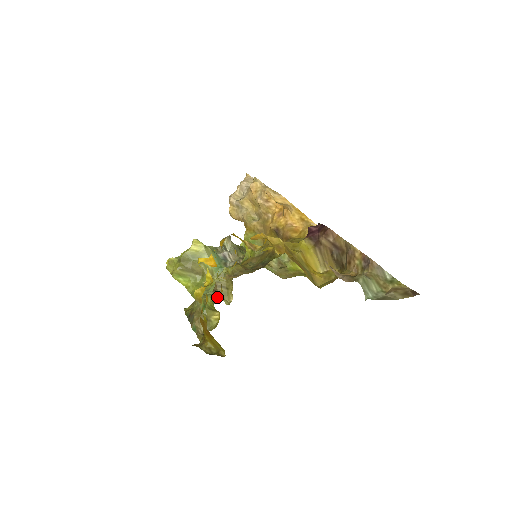
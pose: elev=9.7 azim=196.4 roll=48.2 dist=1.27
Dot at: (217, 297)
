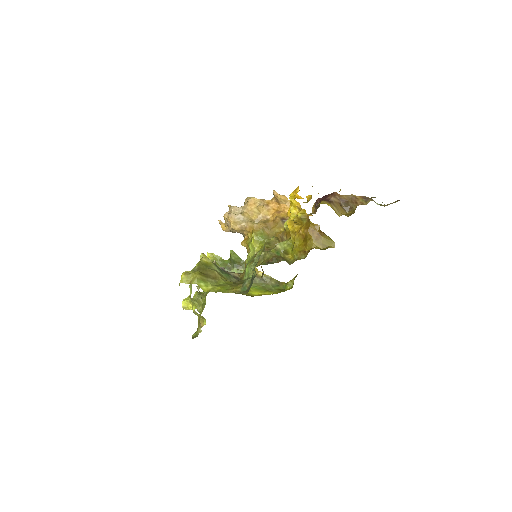
Dot at: (288, 240)
